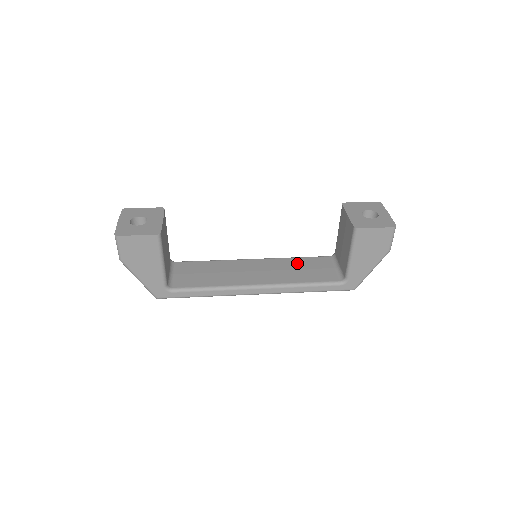
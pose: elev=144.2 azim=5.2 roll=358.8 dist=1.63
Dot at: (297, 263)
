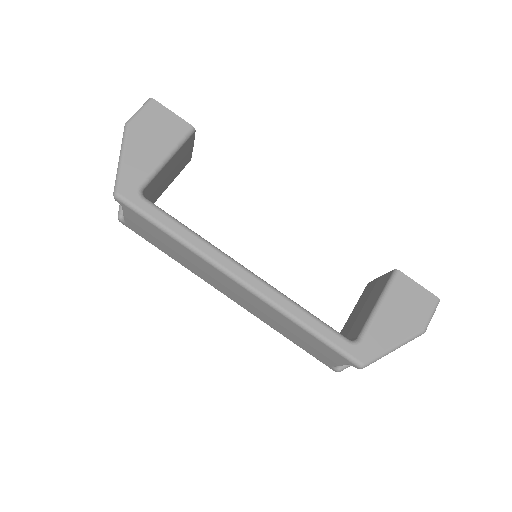
Dot at: occluded
